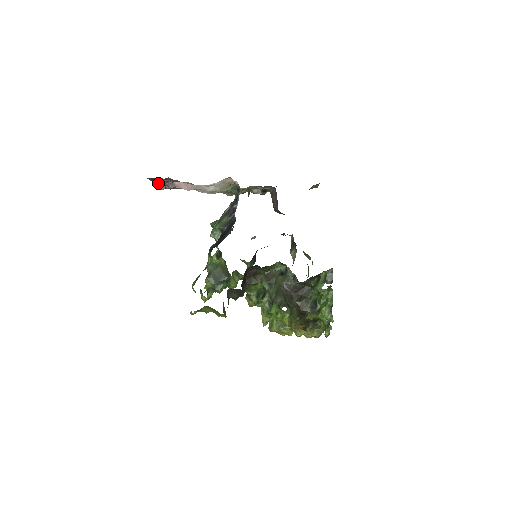
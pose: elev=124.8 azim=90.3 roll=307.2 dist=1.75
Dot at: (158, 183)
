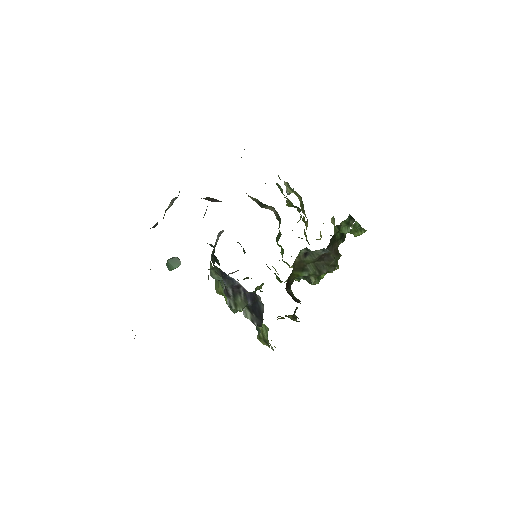
Dot at: occluded
